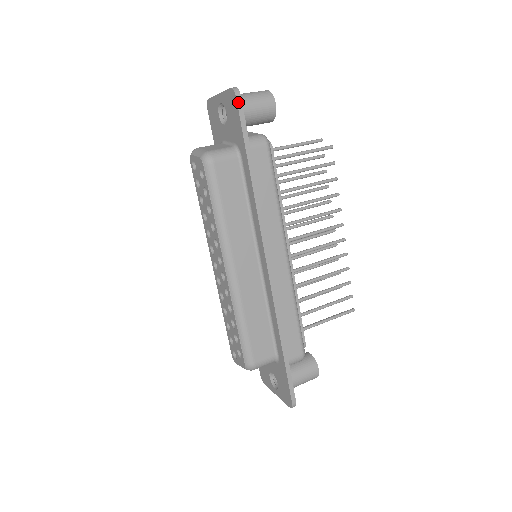
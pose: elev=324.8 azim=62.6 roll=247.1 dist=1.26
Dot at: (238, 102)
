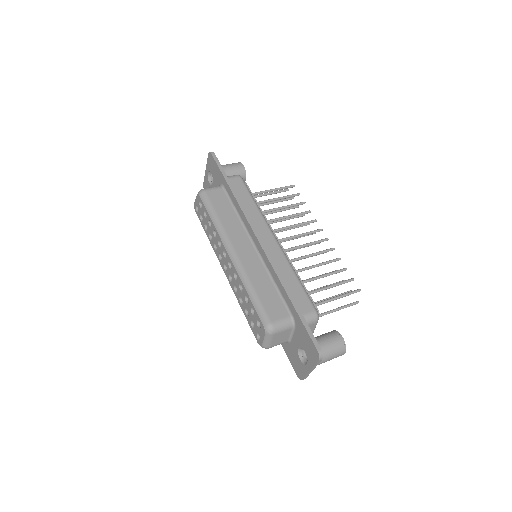
Dot at: (213, 156)
